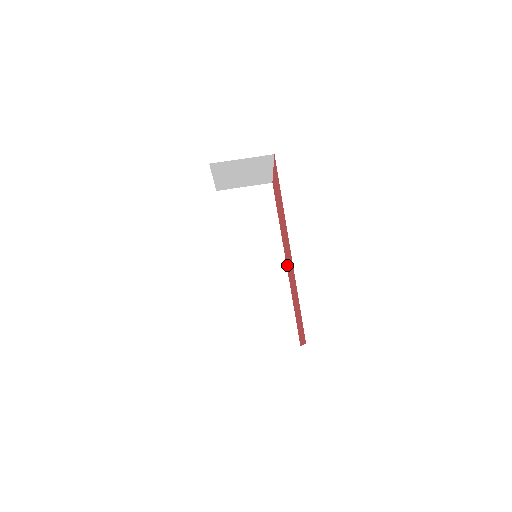
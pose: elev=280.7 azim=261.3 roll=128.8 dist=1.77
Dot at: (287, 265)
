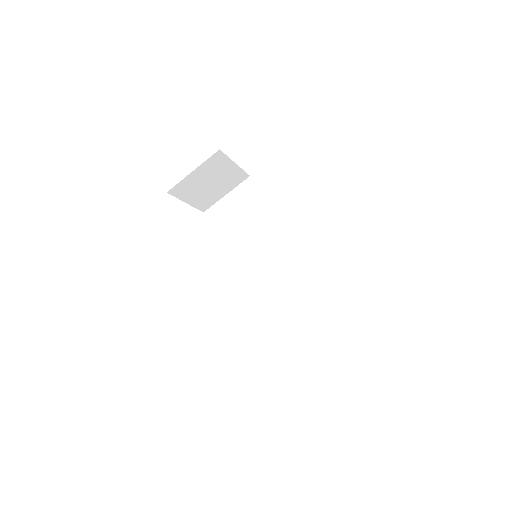
Dot at: occluded
